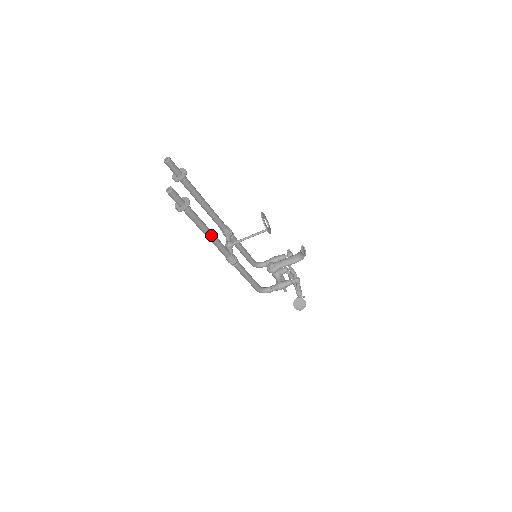
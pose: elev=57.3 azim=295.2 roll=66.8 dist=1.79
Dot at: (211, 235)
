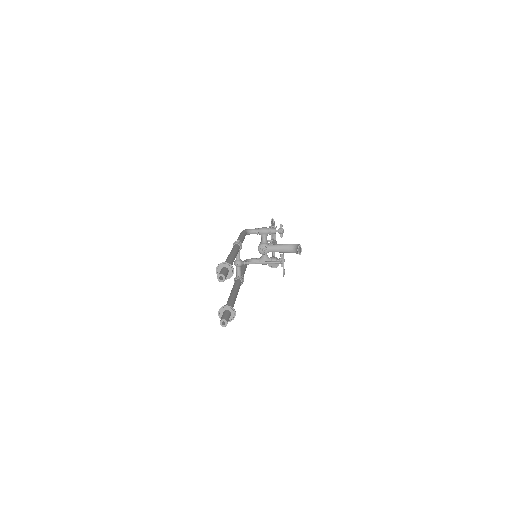
Dot at: occluded
